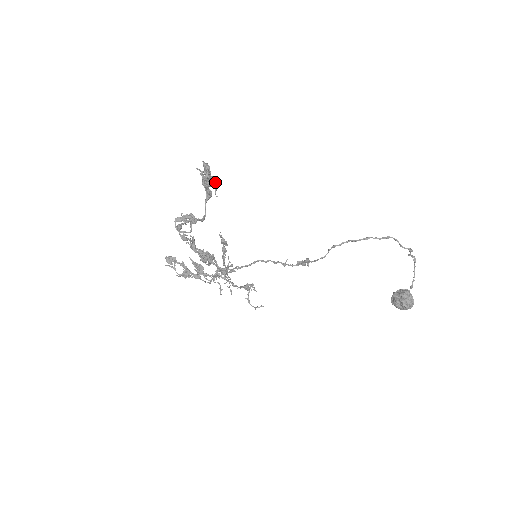
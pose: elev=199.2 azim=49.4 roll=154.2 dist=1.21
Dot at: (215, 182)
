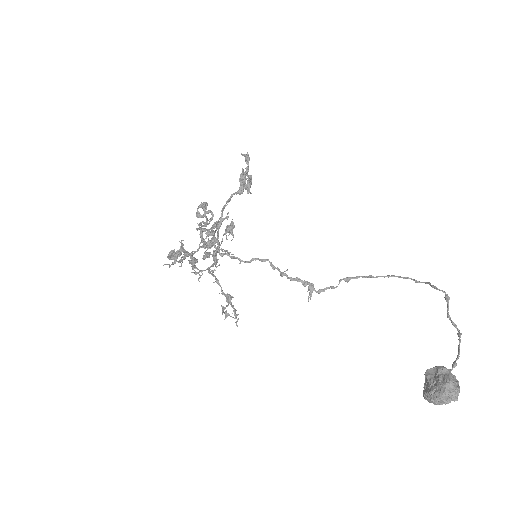
Dot at: (250, 175)
